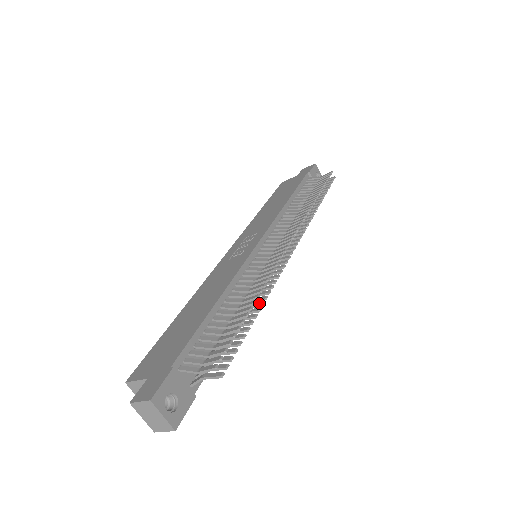
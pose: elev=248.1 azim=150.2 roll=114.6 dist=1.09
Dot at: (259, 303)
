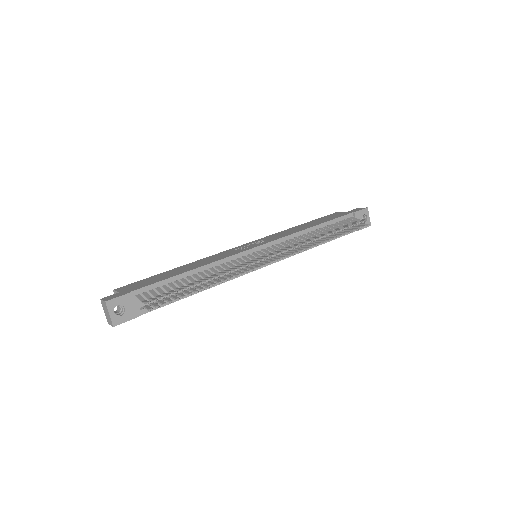
Dot at: (213, 283)
